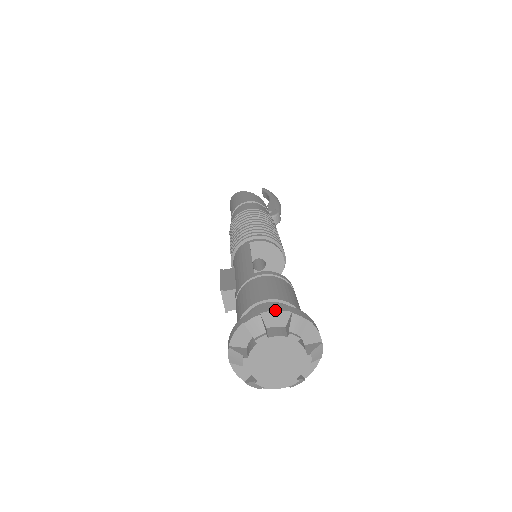
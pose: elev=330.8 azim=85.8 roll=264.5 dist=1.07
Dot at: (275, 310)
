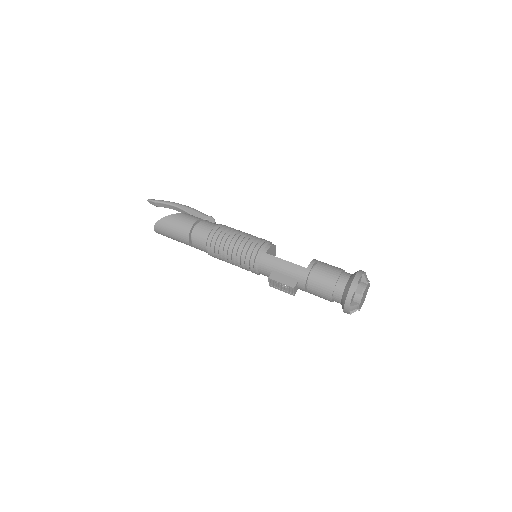
Dot at: (360, 278)
